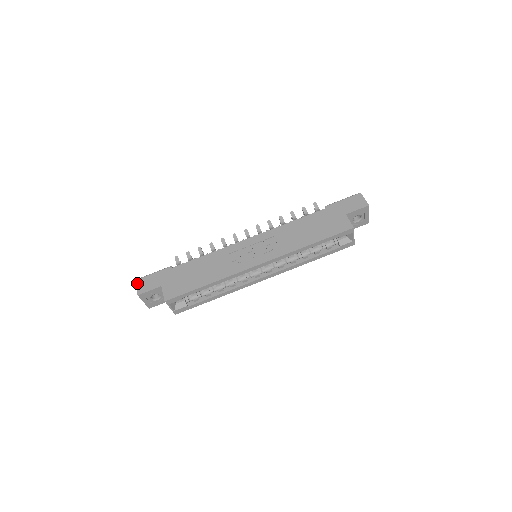
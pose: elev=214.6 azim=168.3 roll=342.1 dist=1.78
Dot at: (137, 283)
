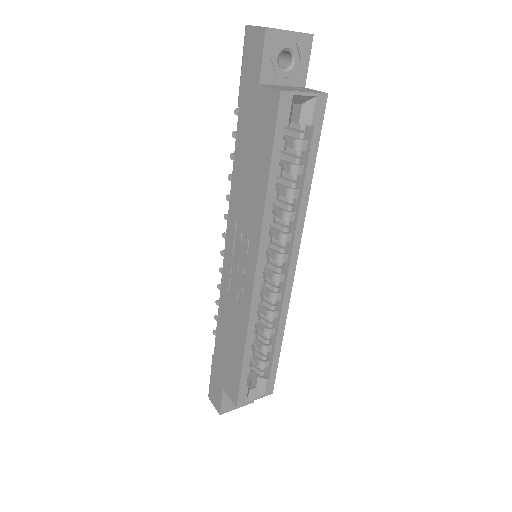
Dot at: (210, 400)
